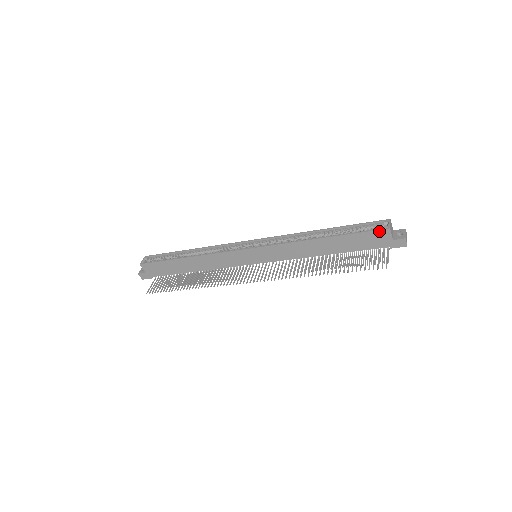
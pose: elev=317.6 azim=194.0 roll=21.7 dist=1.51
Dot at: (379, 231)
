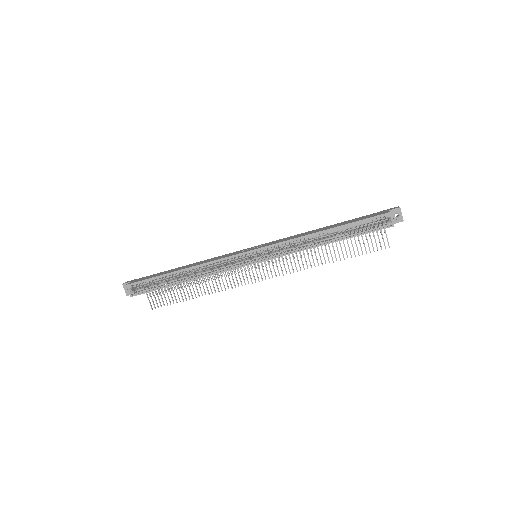
Dot at: occluded
